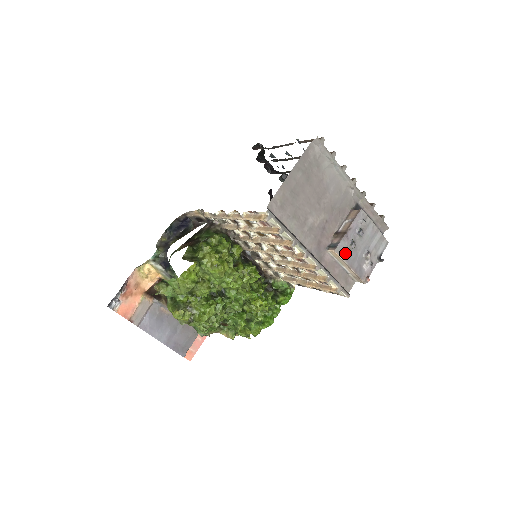
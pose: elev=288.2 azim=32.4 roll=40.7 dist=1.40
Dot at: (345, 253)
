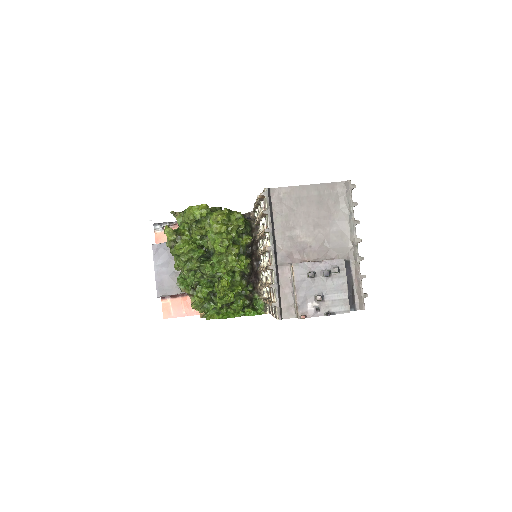
Dot at: (300, 275)
